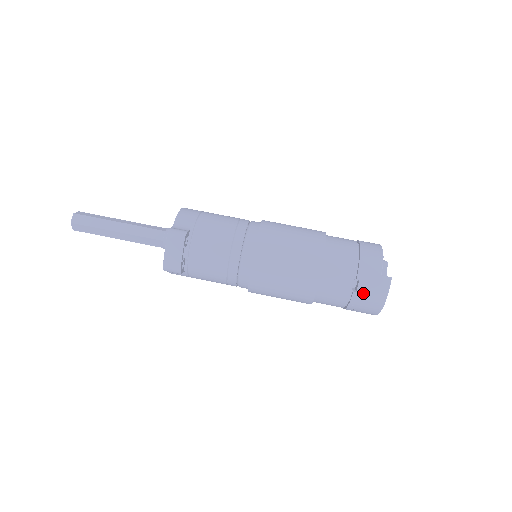
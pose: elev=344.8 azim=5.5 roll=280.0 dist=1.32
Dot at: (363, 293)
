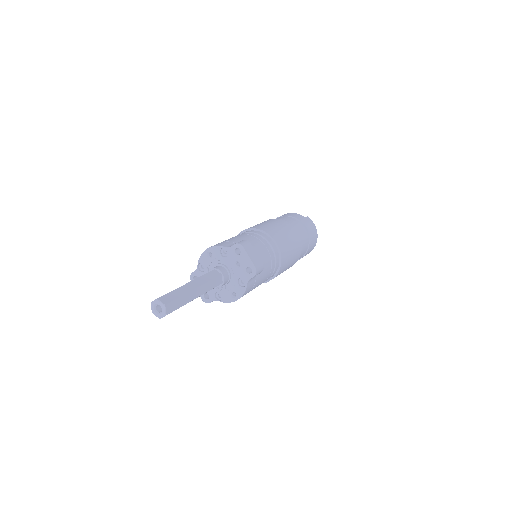
Dot at: (310, 230)
